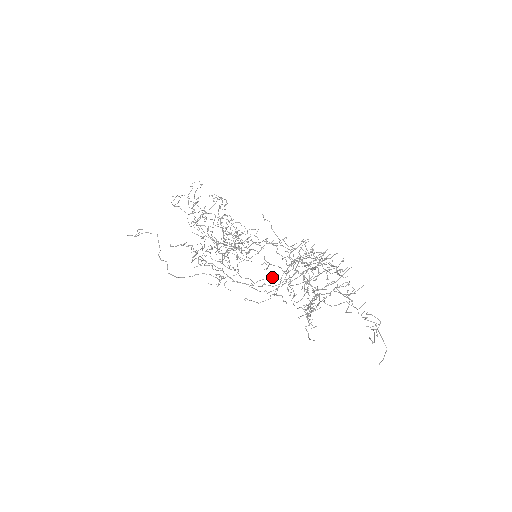
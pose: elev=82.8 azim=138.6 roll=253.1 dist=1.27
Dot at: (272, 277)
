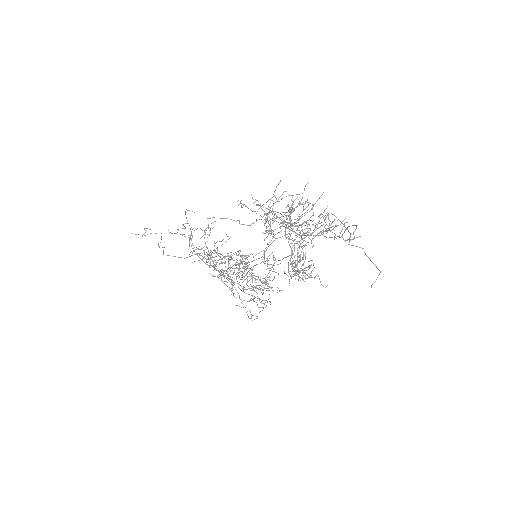
Dot at: occluded
